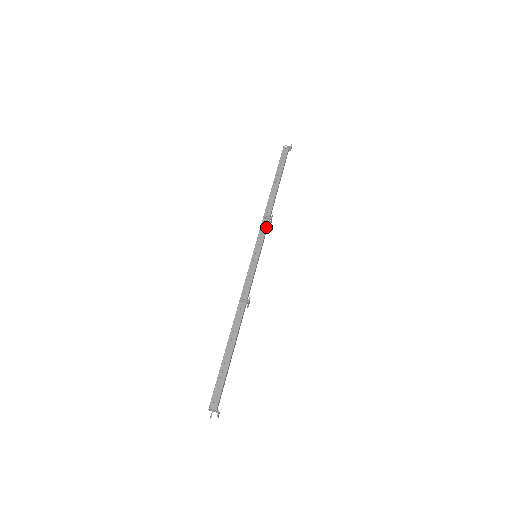
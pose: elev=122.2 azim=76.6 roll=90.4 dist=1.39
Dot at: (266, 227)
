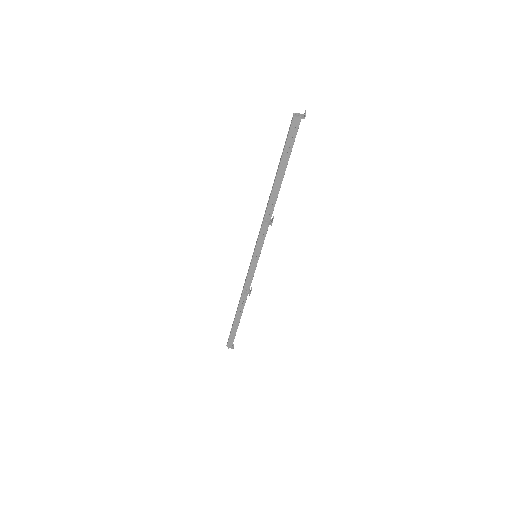
Dot at: (266, 232)
